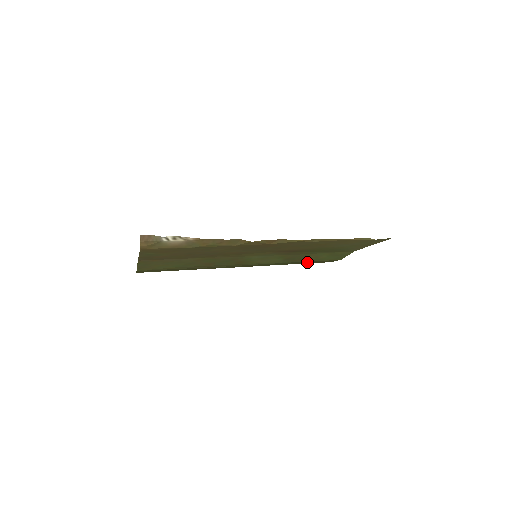
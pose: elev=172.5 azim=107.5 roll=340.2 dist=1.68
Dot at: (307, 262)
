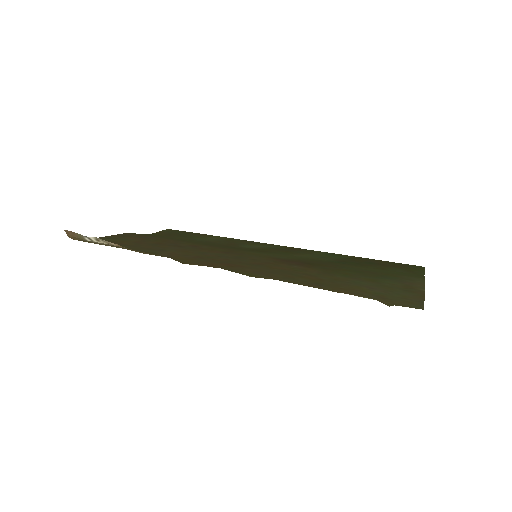
Dot at: (373, 263)
